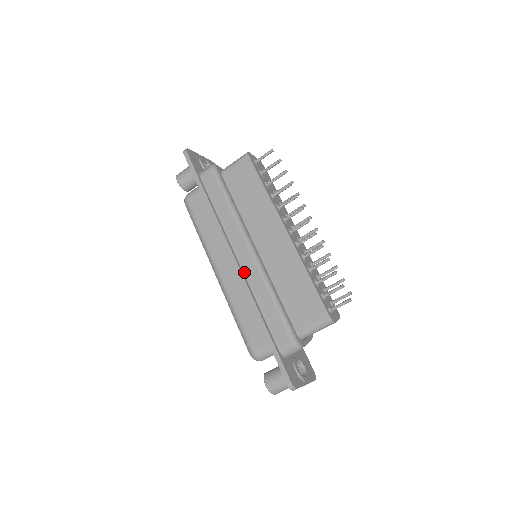
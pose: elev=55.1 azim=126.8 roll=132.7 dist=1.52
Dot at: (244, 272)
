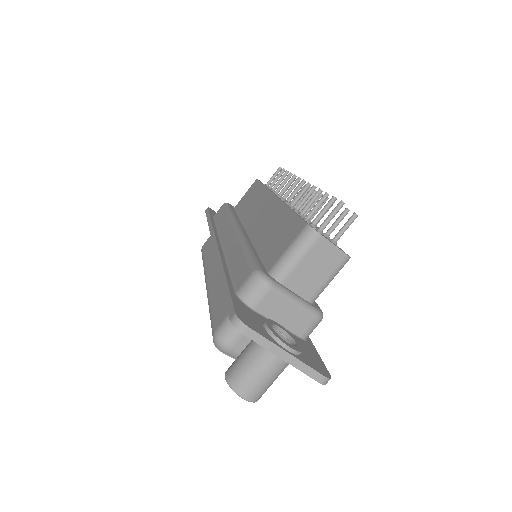
Dot at: (224, 250)
